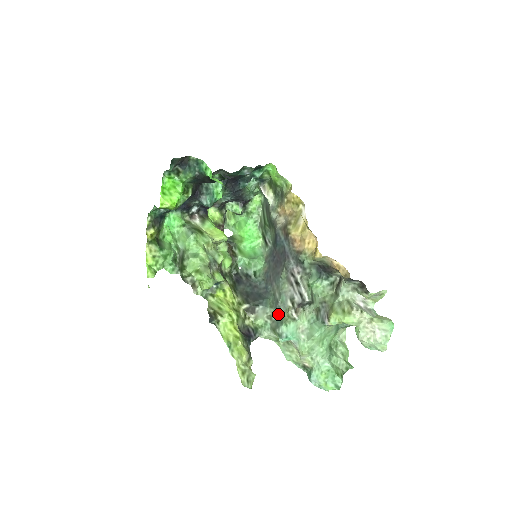
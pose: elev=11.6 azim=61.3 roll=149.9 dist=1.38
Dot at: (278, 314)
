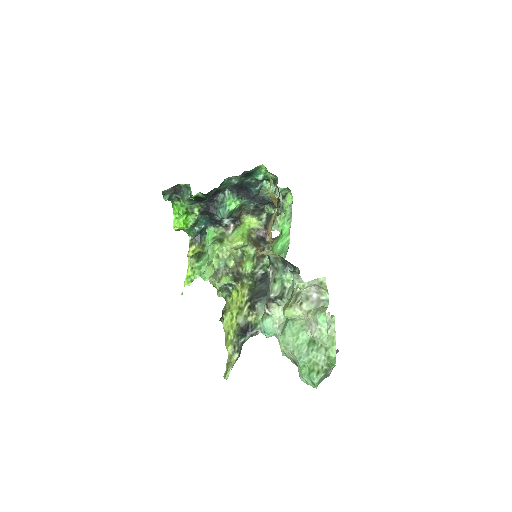
Dot at: occluded
